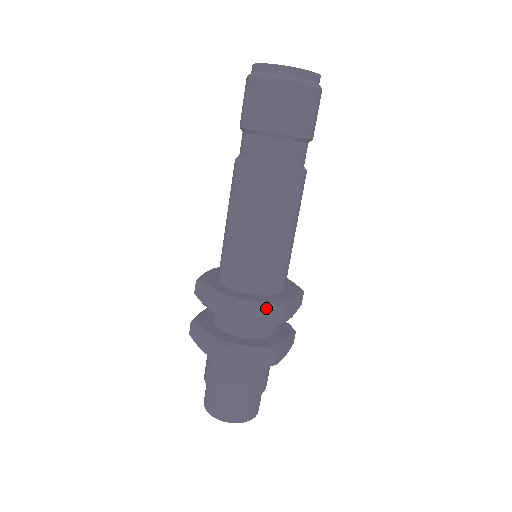
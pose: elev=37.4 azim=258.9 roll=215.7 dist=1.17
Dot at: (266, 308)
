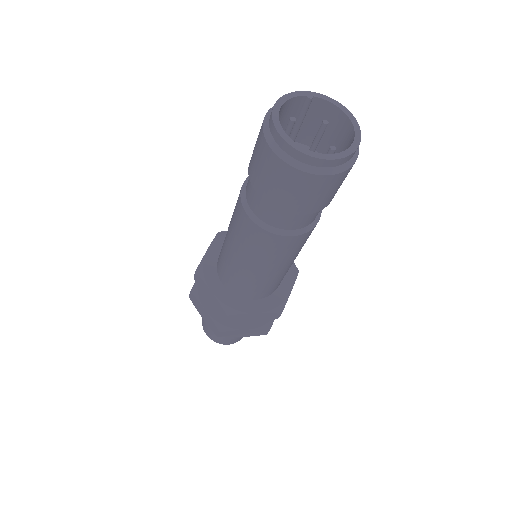
Dot at: (263, 315)
